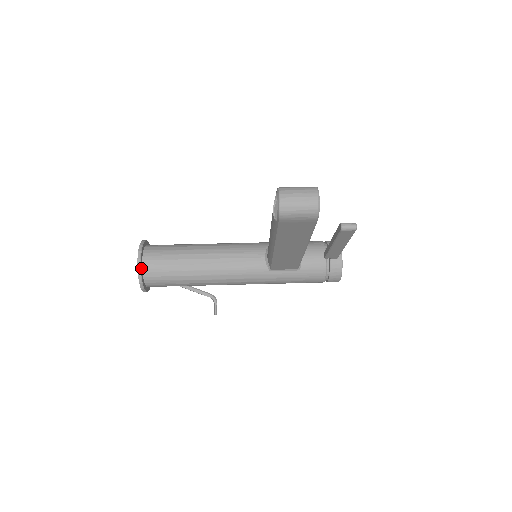
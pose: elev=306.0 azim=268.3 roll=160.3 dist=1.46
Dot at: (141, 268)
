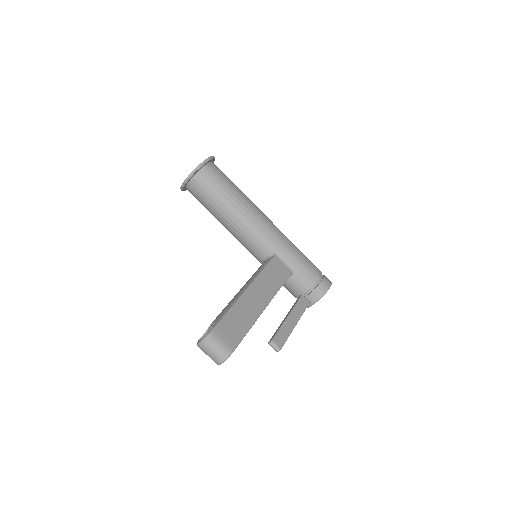
Dot at: (184, 186)
